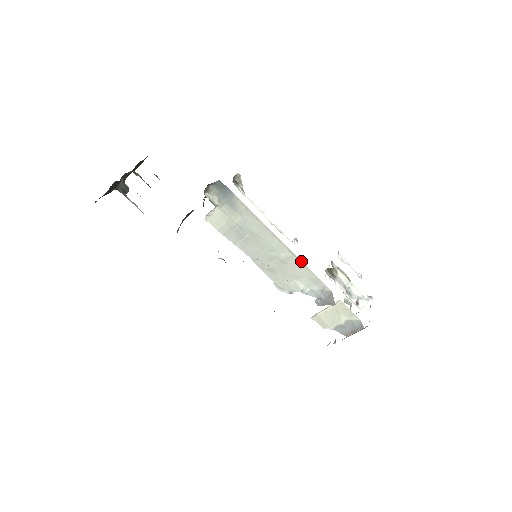
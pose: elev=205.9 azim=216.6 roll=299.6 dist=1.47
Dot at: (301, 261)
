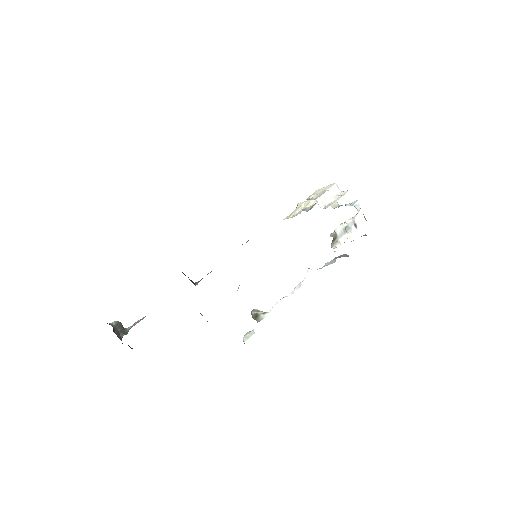
Dot at: occluded
